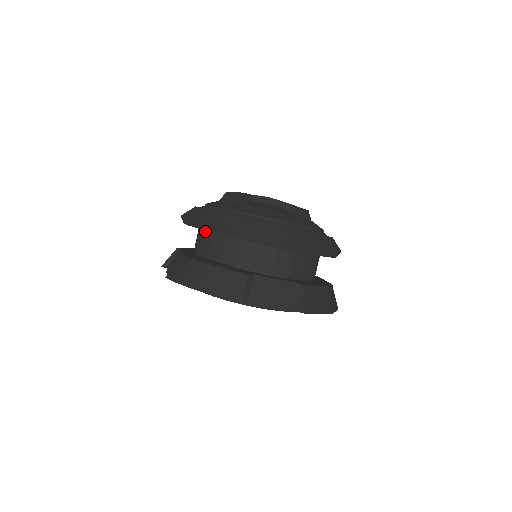
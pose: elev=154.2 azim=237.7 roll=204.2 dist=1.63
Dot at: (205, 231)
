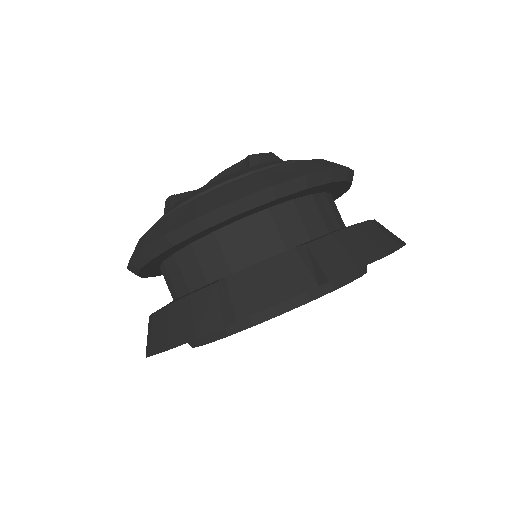
Dot at: (161, 268)
